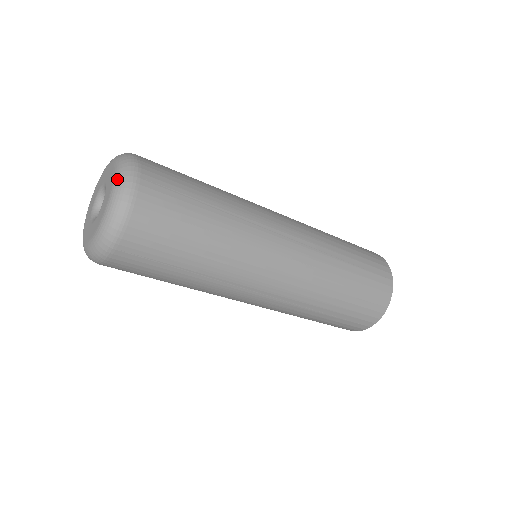
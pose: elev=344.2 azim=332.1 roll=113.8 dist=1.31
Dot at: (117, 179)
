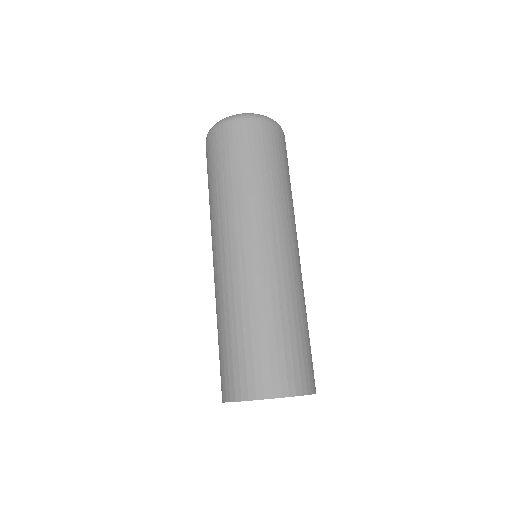
Dot at: occluded
